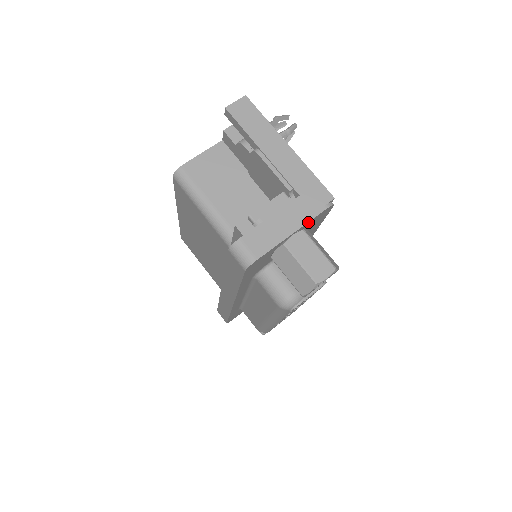
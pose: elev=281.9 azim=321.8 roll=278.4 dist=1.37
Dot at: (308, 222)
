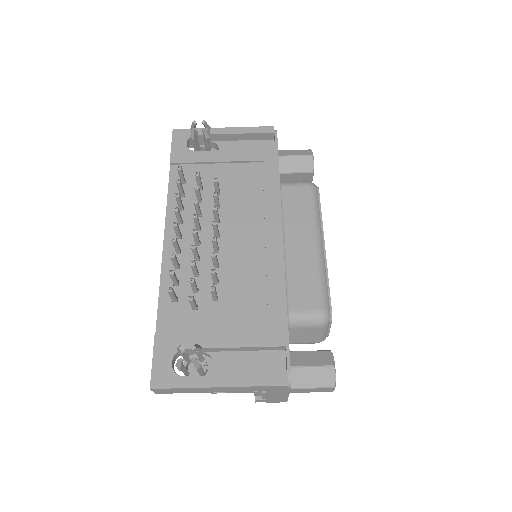
Dot at: (289, 391)
